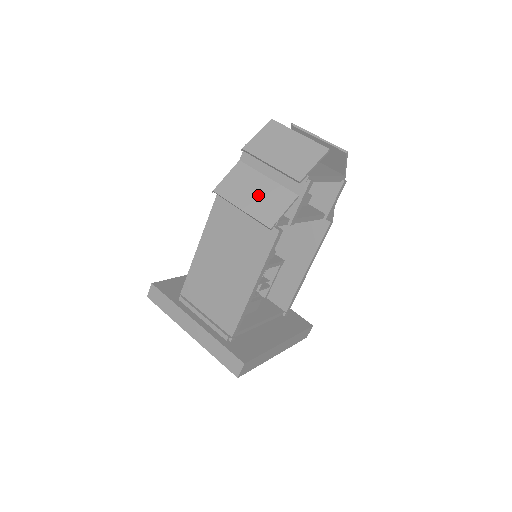
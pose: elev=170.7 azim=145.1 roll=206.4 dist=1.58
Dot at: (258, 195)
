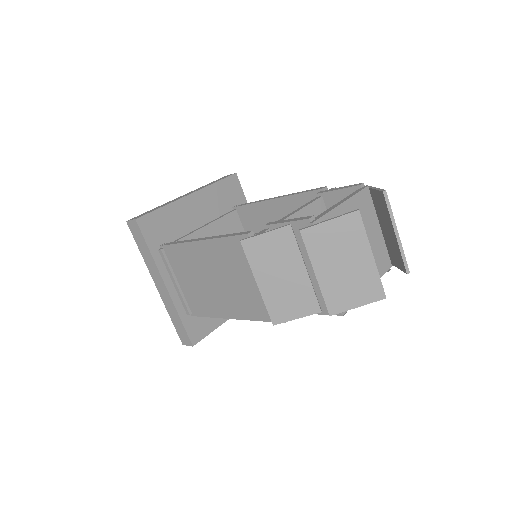
Dot at: (284, 282)
